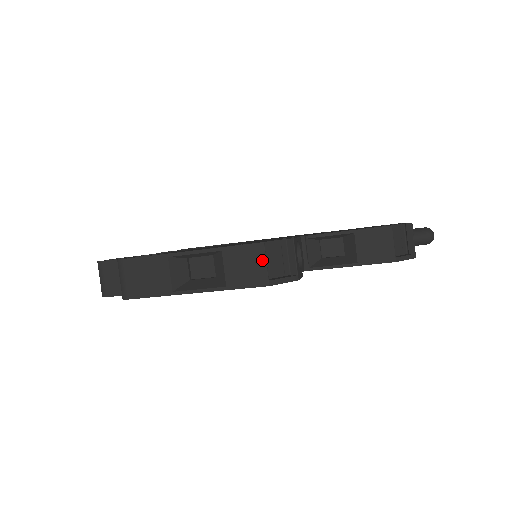
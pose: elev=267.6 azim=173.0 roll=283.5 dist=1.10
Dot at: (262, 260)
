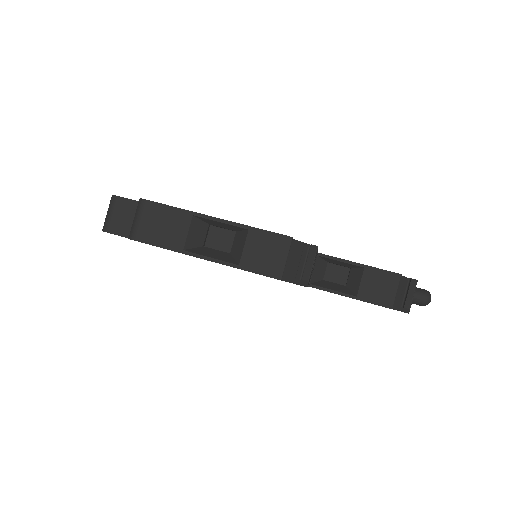
Dot at: (284, 253)
